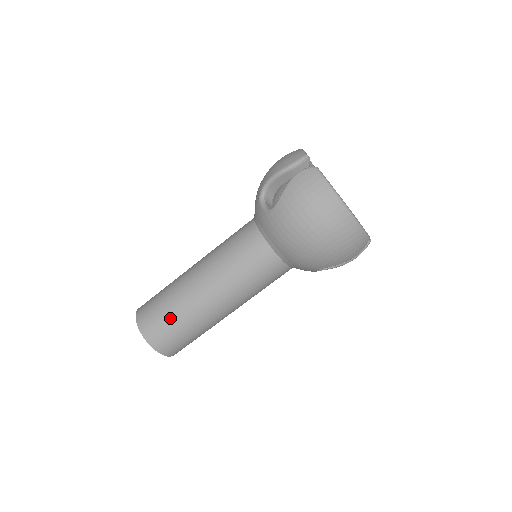
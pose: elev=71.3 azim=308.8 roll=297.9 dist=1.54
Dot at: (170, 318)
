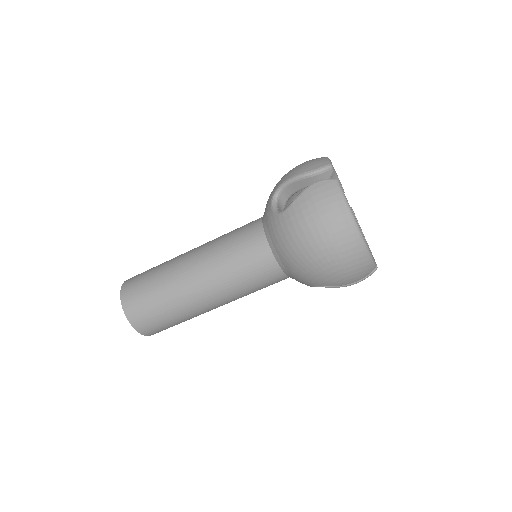
Dot at: (154, 298)
